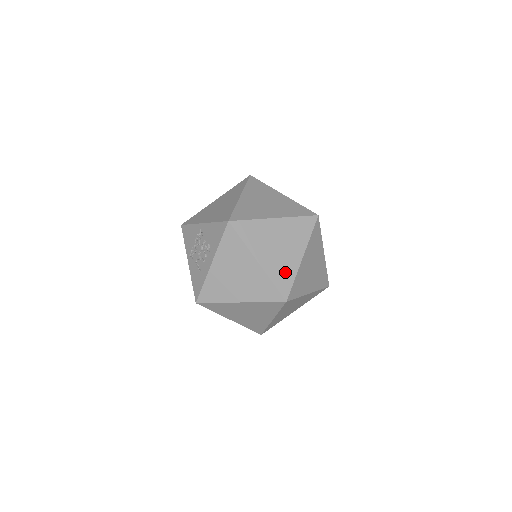
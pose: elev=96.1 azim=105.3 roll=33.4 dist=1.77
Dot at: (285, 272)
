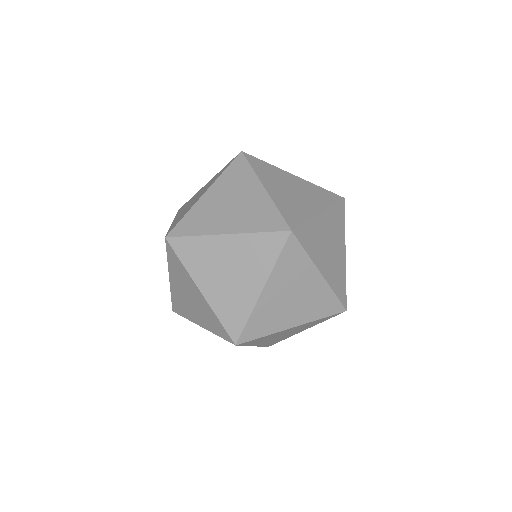
Dot at: (321, 301)
